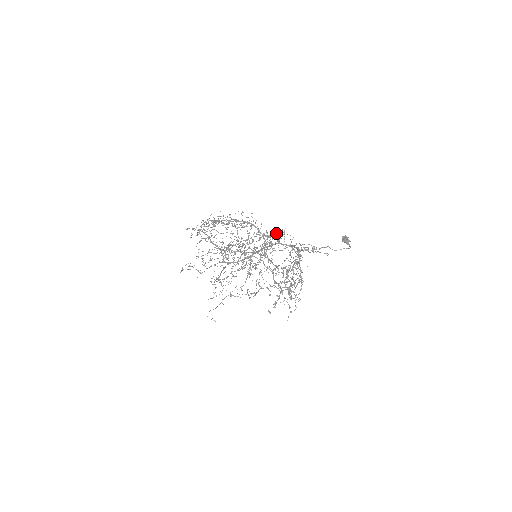
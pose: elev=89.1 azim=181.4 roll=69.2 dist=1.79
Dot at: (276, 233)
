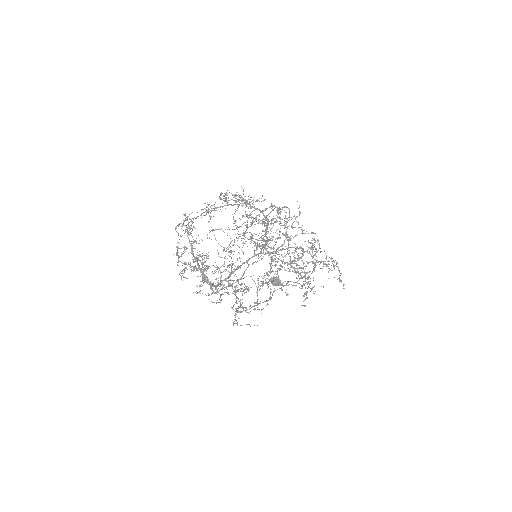
Dot at: (289, 211)
